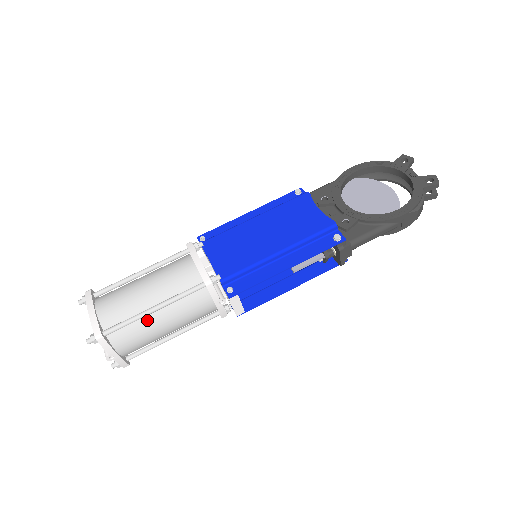
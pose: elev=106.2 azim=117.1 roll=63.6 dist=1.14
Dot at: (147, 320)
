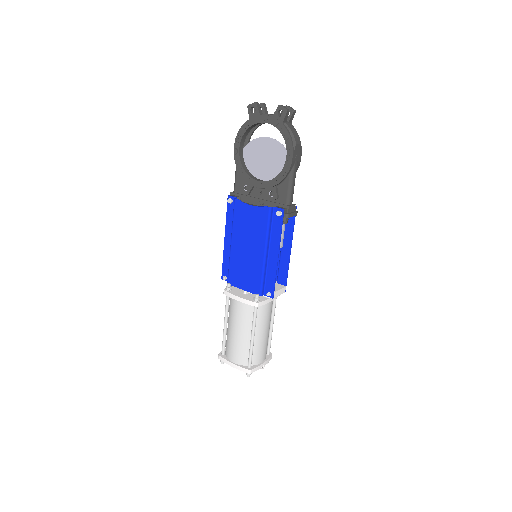
Dot at: (256, 342)
